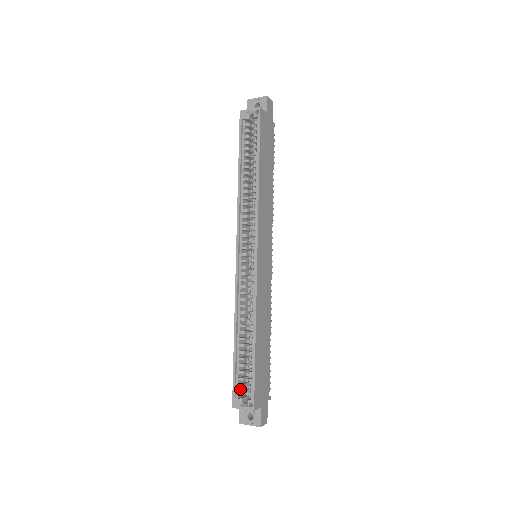
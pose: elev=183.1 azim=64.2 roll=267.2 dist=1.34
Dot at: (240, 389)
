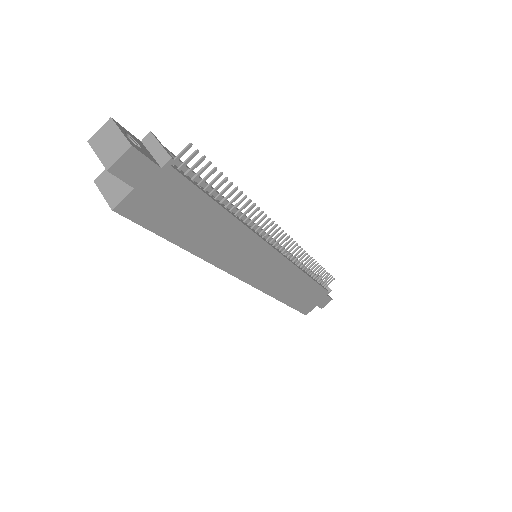
Dot at: occluded
